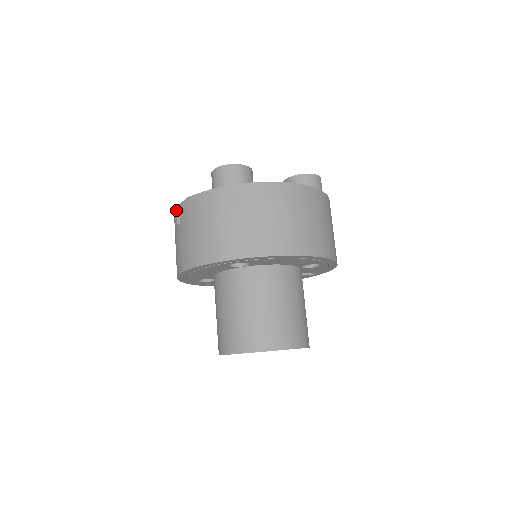
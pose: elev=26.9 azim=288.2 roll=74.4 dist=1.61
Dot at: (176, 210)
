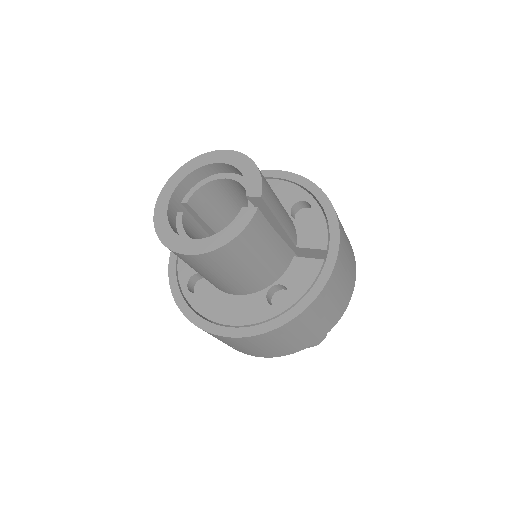
Dot at: occluded
